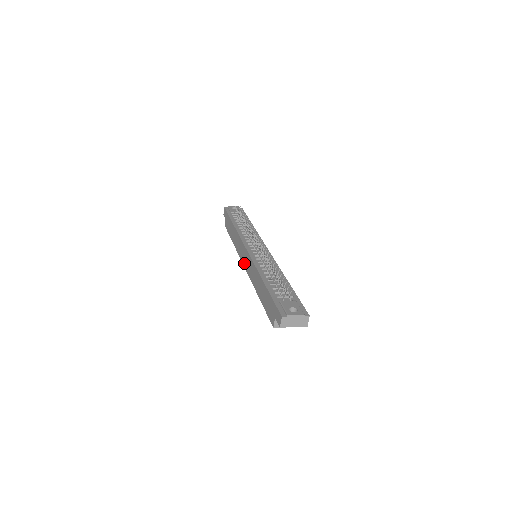
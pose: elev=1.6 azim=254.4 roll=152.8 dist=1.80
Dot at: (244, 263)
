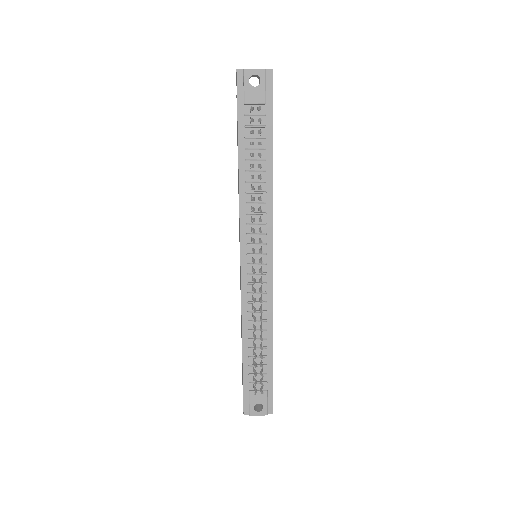
Dot at: occluded
